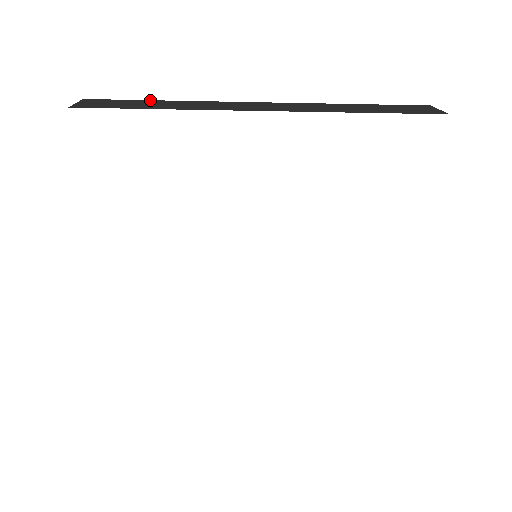
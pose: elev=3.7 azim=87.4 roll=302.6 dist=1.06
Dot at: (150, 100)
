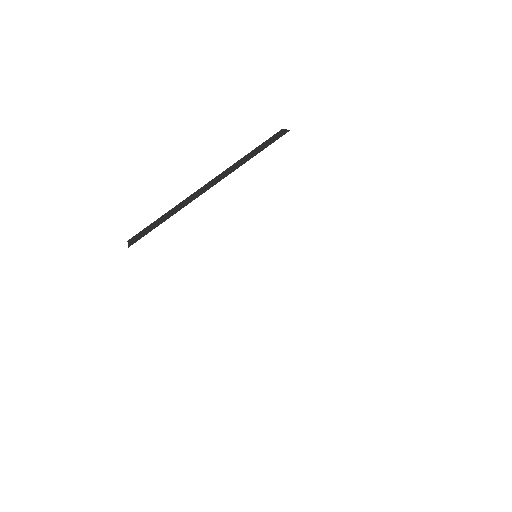
Dot at: occluded
